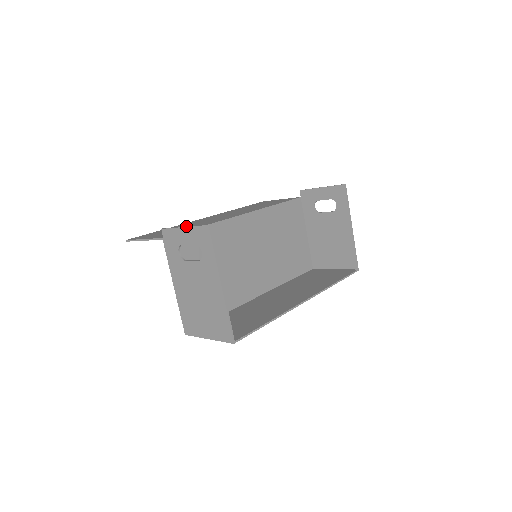
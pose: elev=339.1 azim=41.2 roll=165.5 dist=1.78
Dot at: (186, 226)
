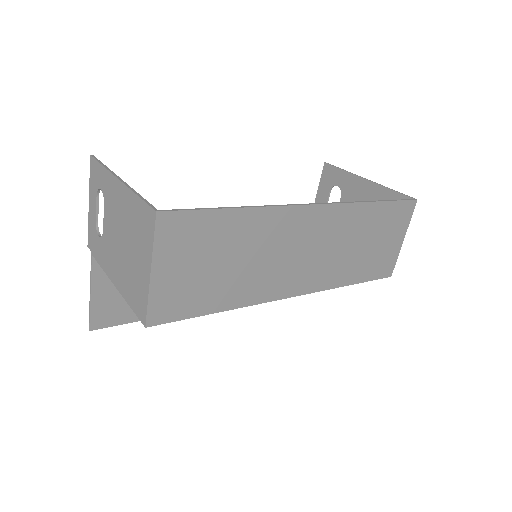
Dot at: occluded
